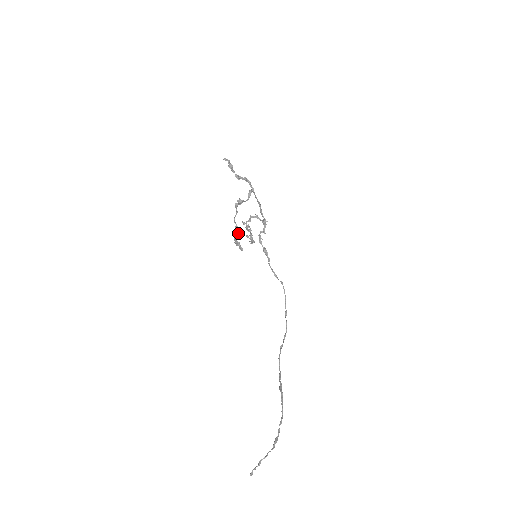
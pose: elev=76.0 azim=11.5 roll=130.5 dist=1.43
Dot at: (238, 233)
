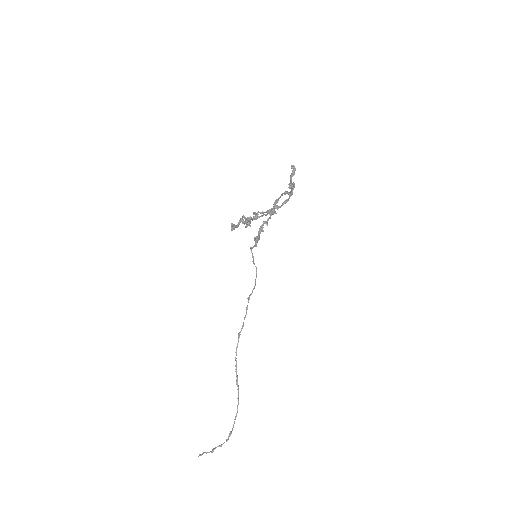
Dot at: (247, 226)
